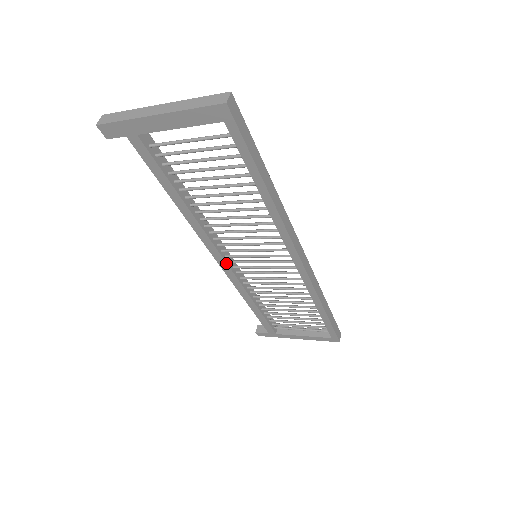
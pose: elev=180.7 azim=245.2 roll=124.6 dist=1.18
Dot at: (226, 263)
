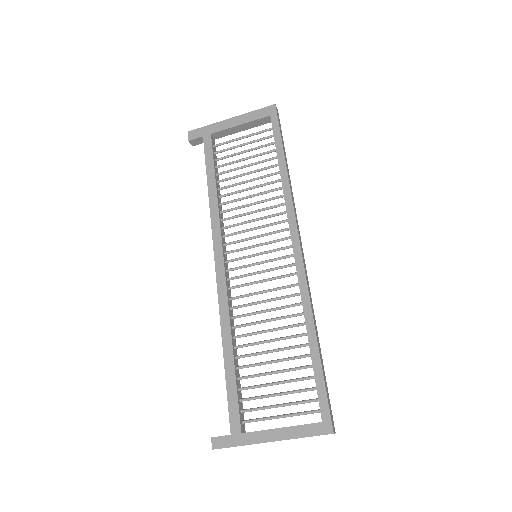
Dot at: (224, 266)
